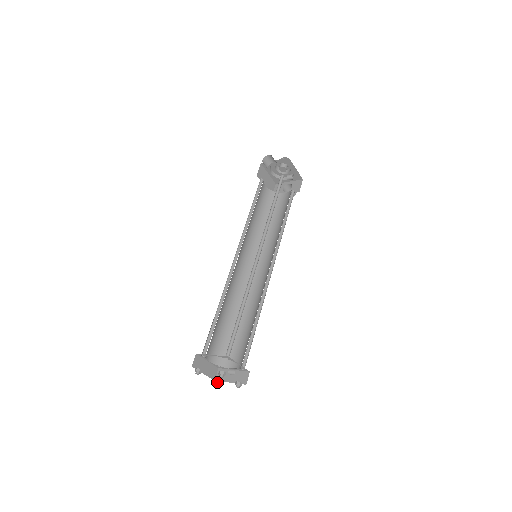
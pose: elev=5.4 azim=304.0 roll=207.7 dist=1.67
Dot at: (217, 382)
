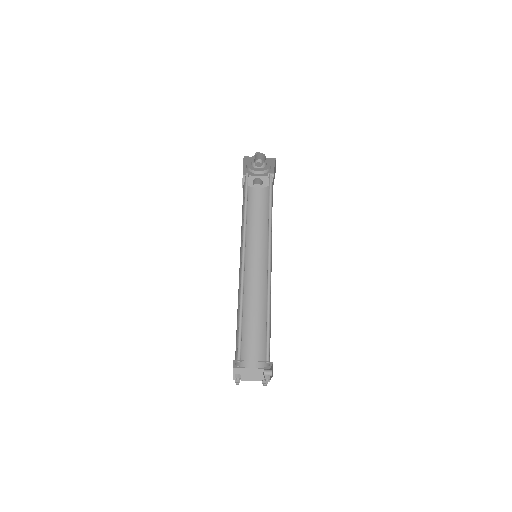
Dot at: occluded
